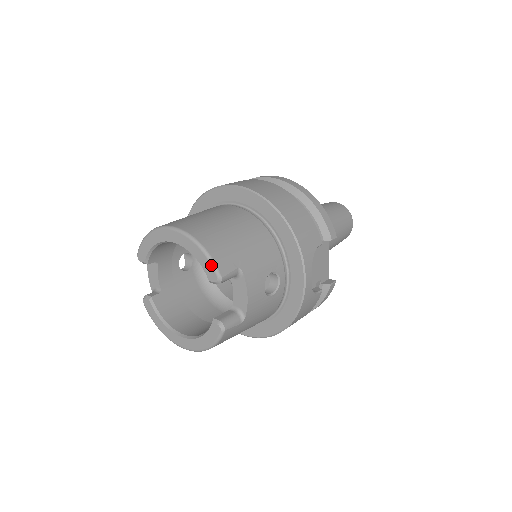
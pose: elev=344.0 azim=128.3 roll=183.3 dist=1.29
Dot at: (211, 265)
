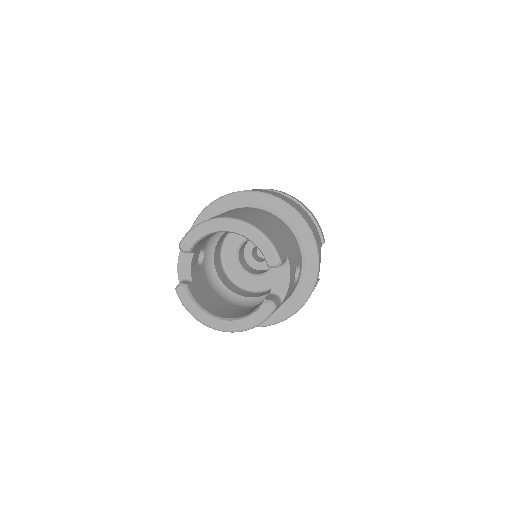
Dot at: (274, 251)
